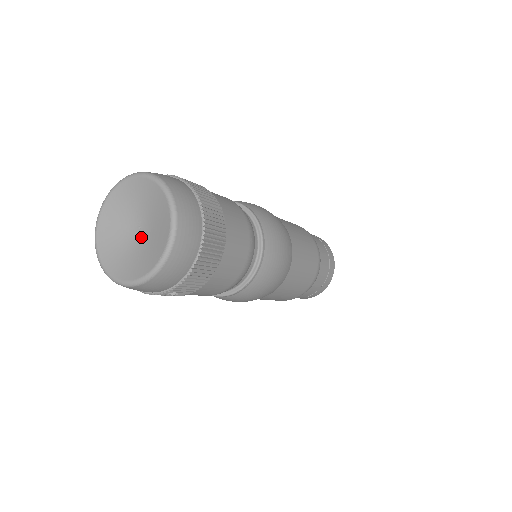
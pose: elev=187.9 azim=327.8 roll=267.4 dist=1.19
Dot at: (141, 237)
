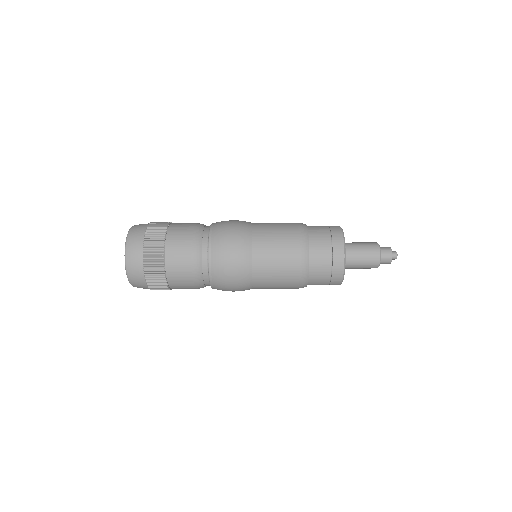
Dot at: occluded
